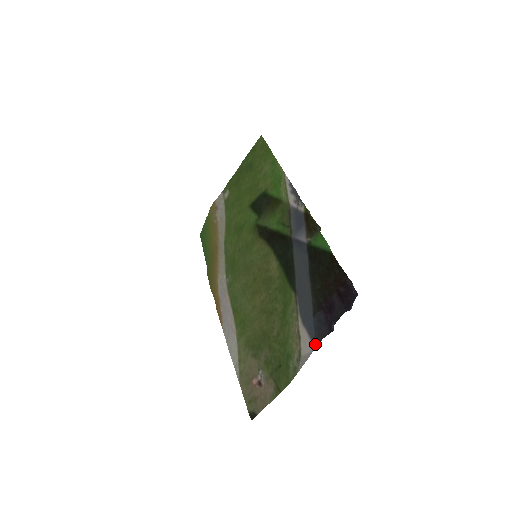
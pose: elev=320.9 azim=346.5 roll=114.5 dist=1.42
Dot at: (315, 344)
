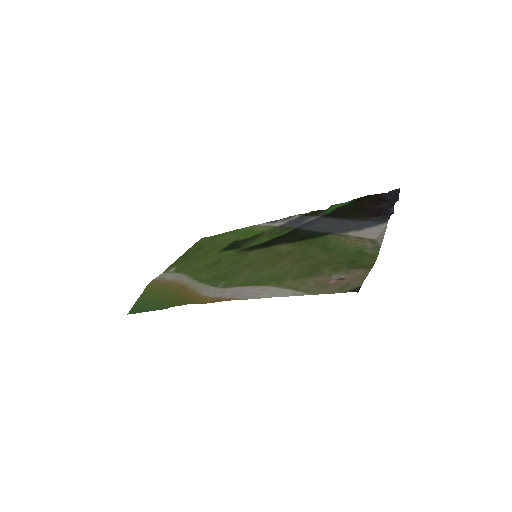
Dot at: (386, 221)
